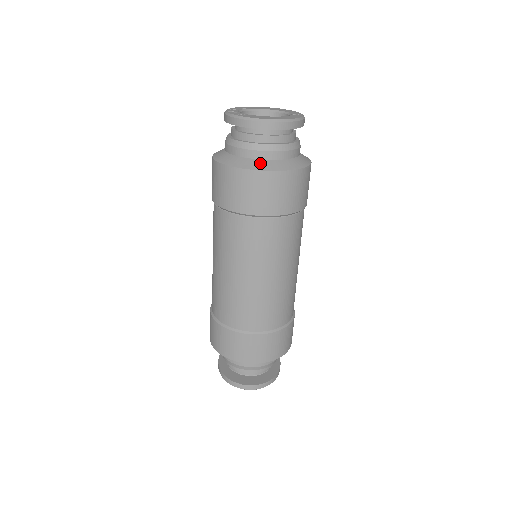
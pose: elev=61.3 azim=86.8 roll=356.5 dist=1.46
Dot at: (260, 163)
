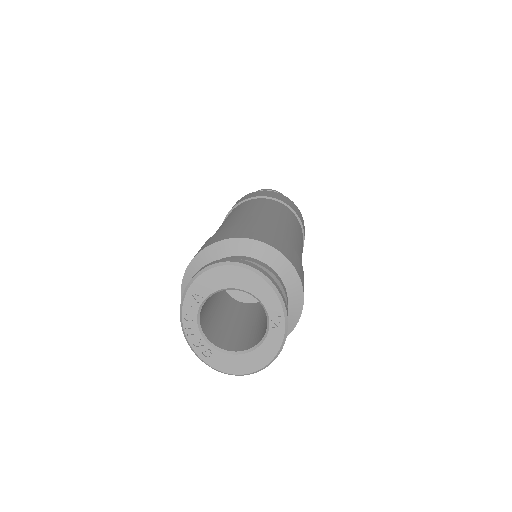
Dot at: occluded
